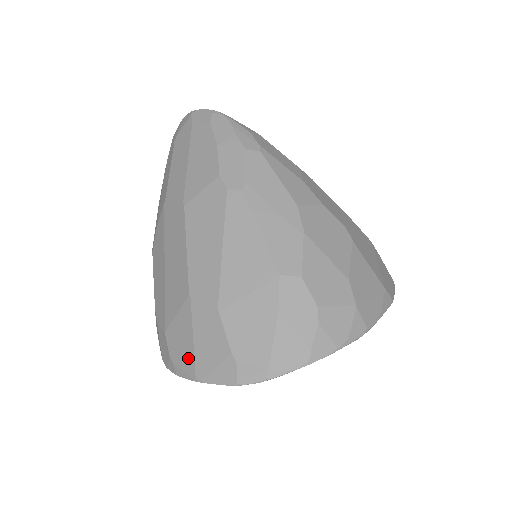
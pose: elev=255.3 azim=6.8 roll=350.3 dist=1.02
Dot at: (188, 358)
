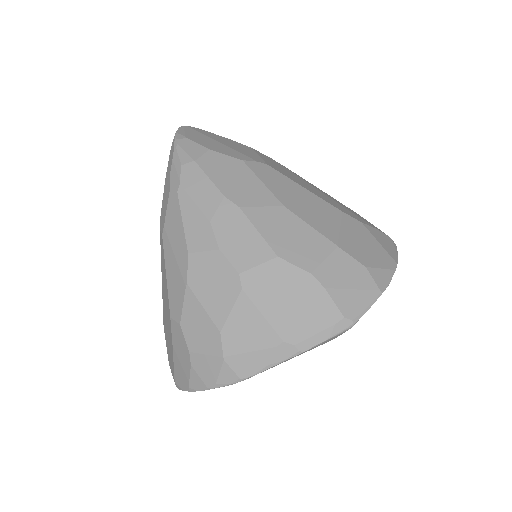
Dot at: occluded
